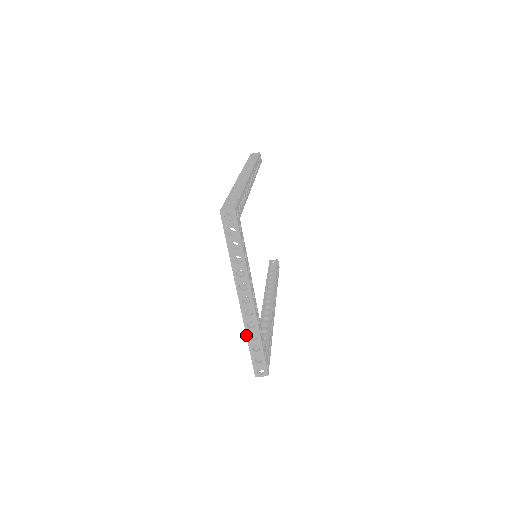
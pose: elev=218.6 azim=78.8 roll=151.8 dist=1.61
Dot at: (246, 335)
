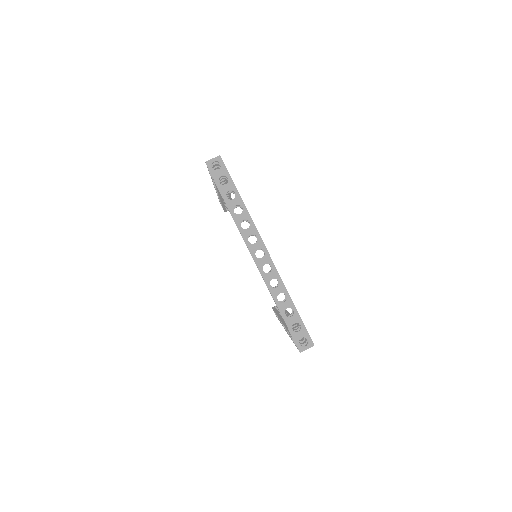
Dot at: (273, 298)
